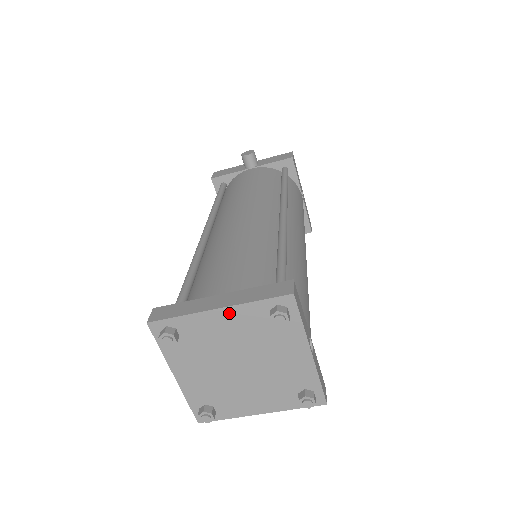
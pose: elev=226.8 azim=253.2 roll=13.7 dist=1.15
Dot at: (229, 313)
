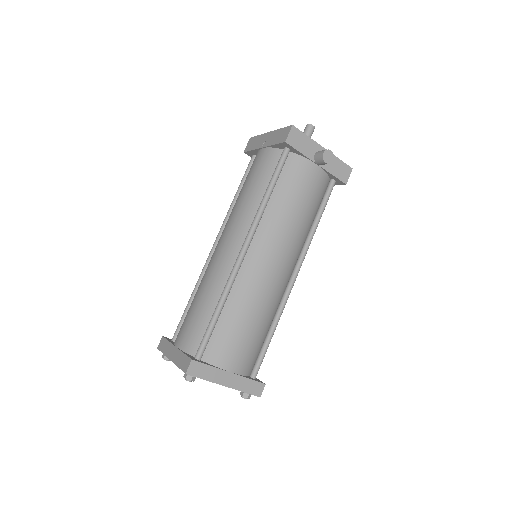
Dot at: (227, 386)
